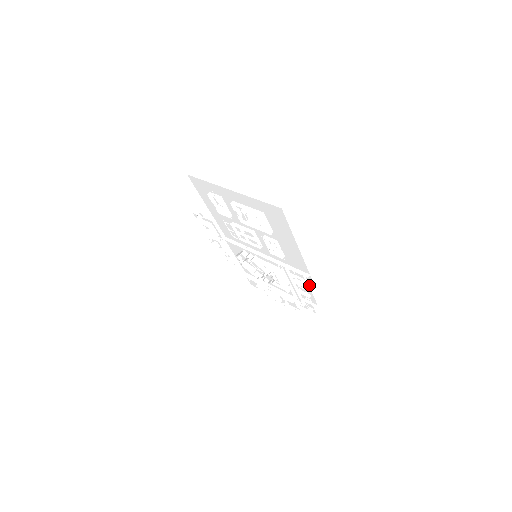
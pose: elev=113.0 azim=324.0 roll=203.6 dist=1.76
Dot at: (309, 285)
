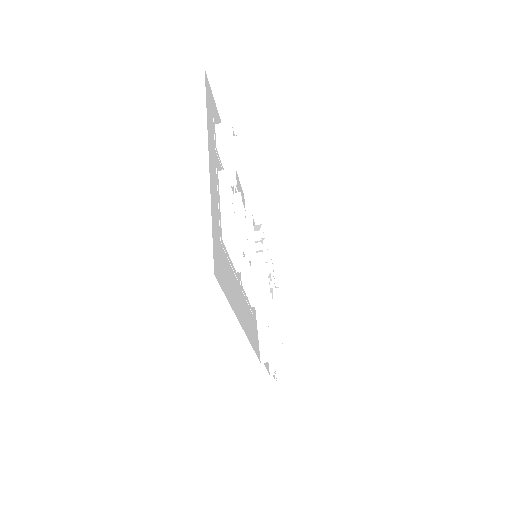
Dot at: (272, 363)
